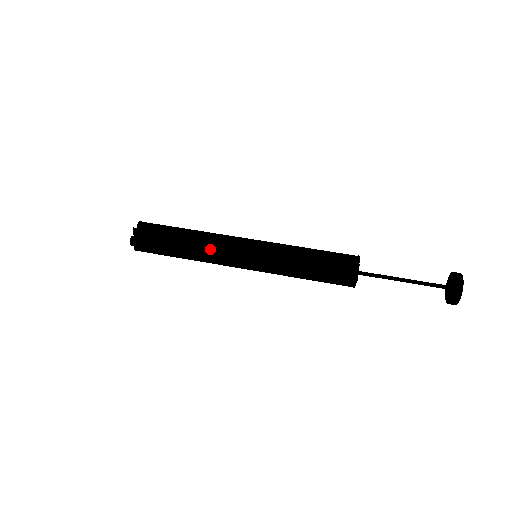
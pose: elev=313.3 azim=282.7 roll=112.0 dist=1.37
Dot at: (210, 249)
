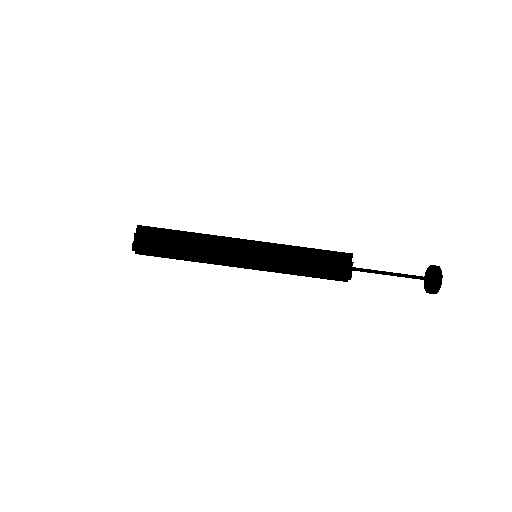
Dot at: (213, 253)
